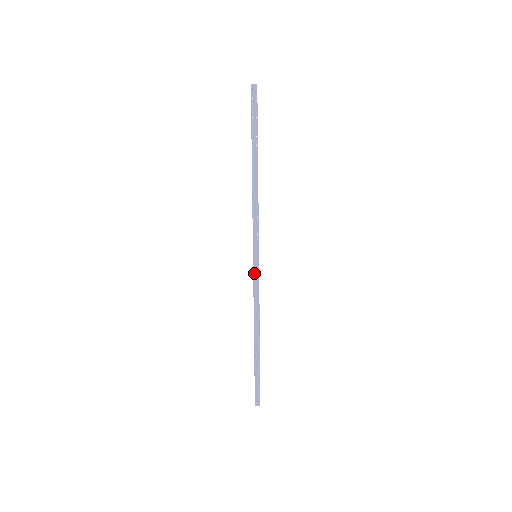
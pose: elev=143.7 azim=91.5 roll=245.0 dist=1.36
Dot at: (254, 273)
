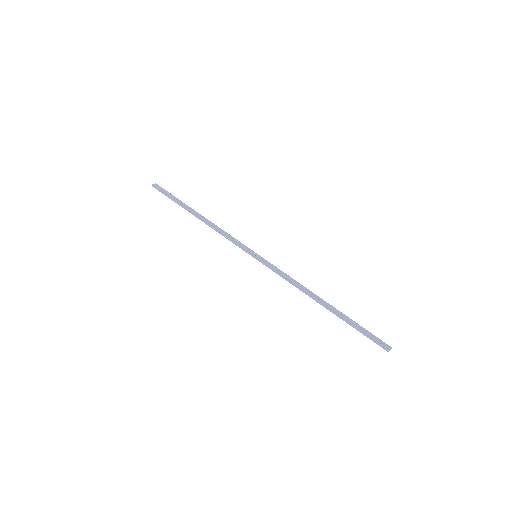
Dot at: (267, 265)
